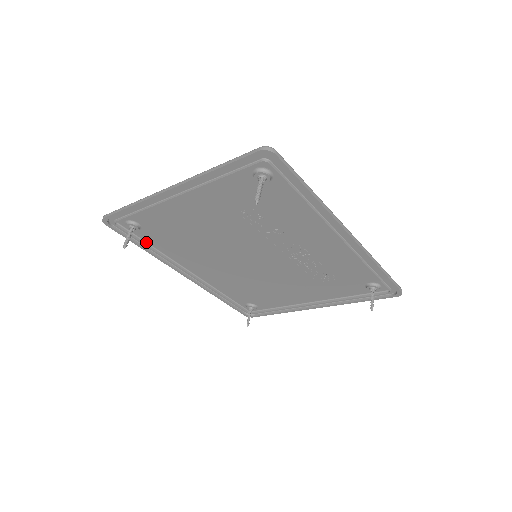
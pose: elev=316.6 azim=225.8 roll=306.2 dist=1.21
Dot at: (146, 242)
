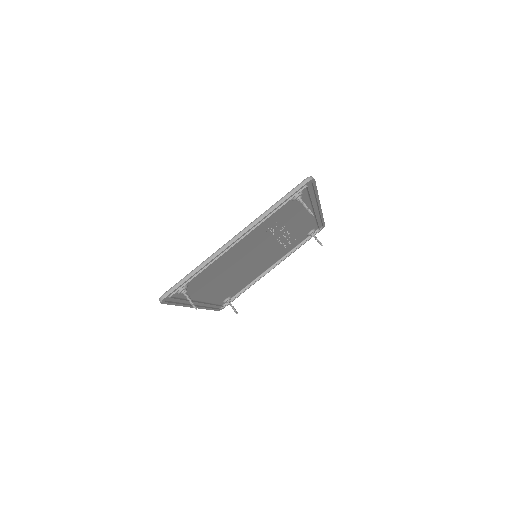
Dot at: (182, 298)
